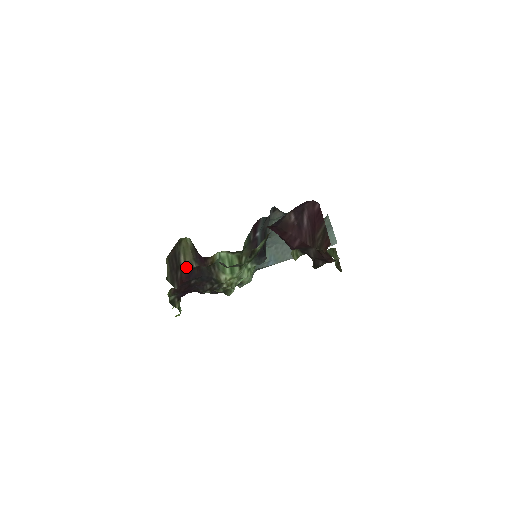
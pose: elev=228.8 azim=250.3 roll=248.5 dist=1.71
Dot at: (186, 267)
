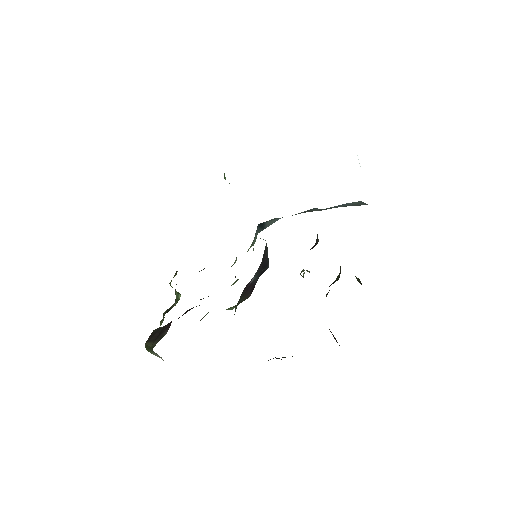
Dot at: occluded
